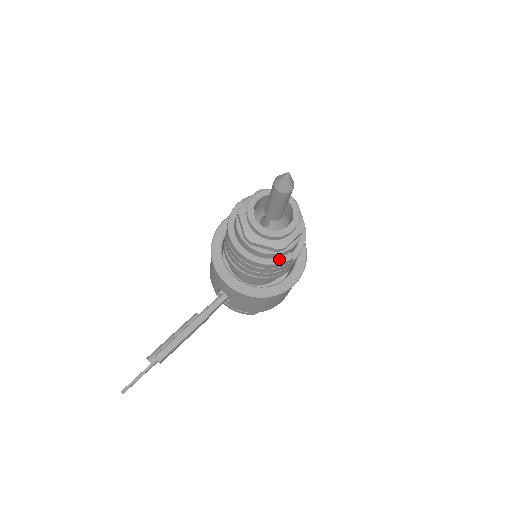
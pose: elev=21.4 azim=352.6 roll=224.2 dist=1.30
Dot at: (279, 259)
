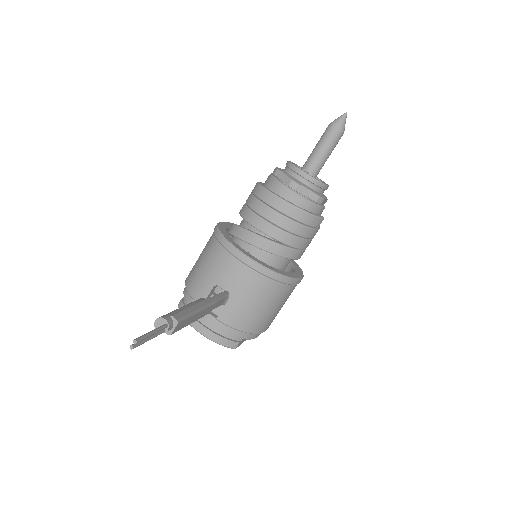
Dot at: (315, 214)
